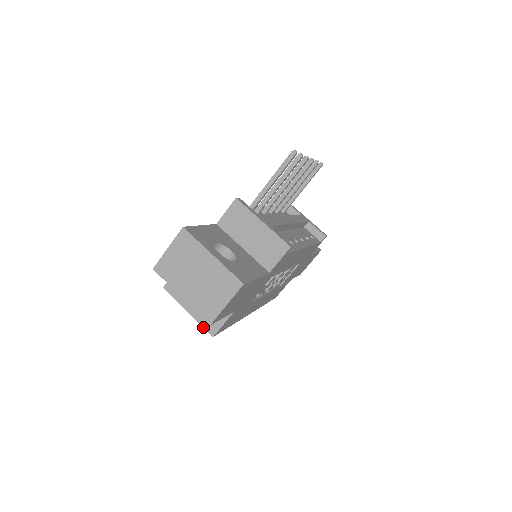
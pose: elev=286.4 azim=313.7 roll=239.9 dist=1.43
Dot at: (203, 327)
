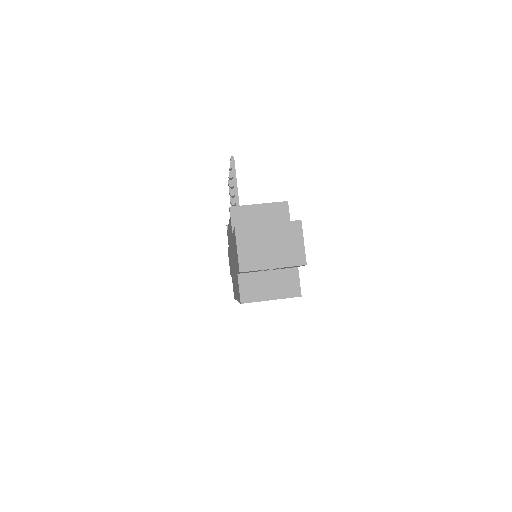
Dot at: occluded
